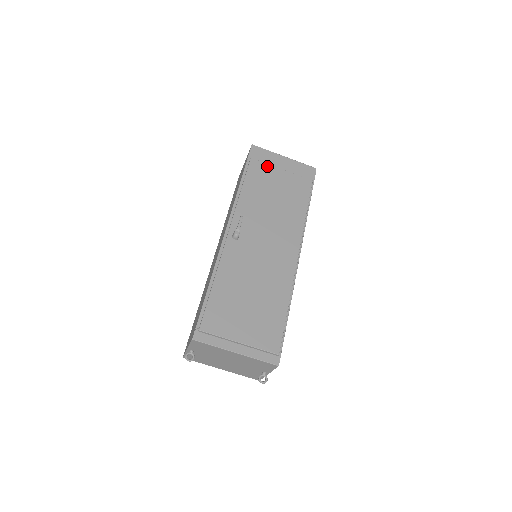
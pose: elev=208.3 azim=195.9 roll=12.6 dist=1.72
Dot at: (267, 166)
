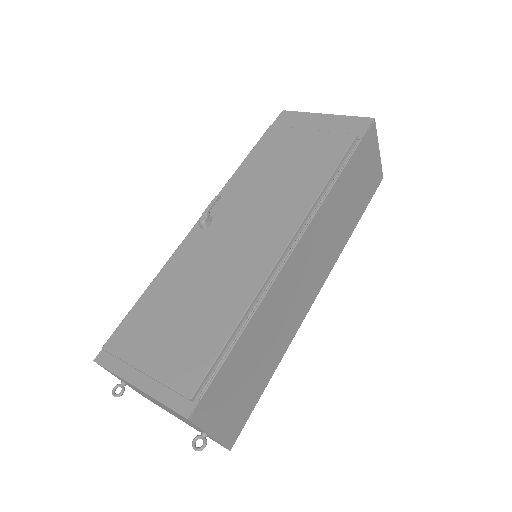
Dot at: (289, 130)
